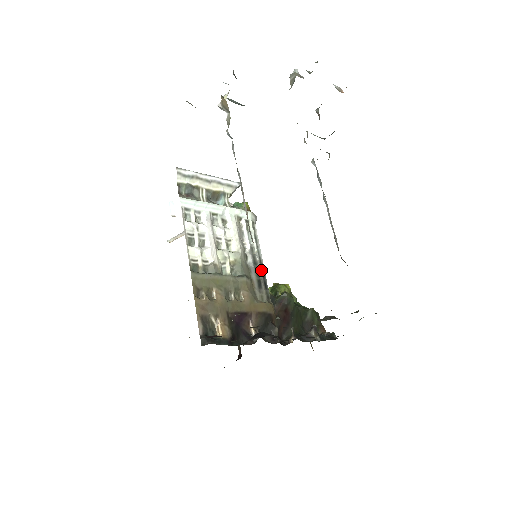
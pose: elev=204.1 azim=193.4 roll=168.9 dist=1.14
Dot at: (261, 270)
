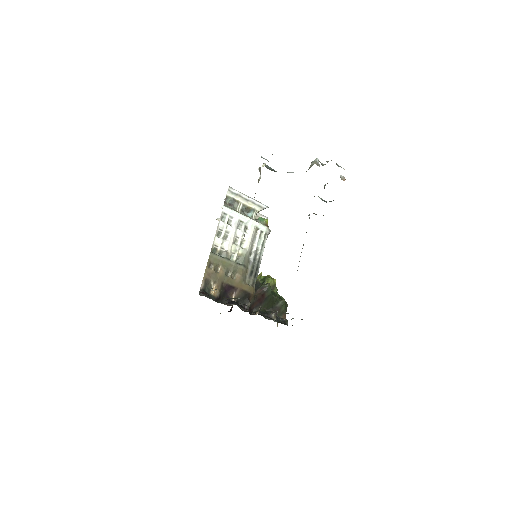
Dot at: (257, 265)
